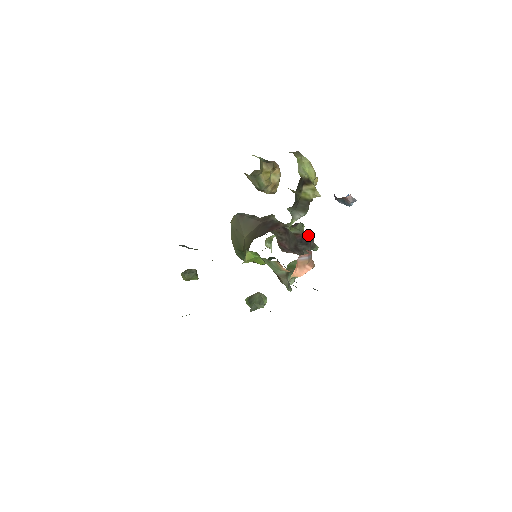
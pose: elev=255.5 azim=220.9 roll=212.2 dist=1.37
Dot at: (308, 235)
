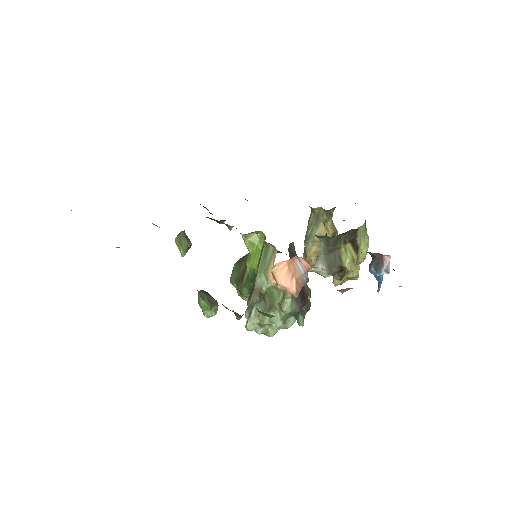
Dot at: (308, 300)
